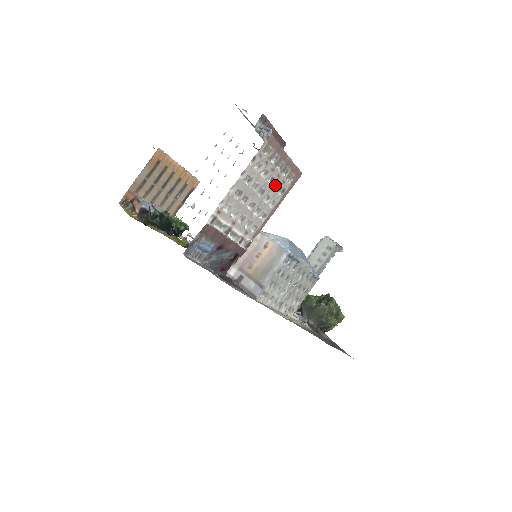
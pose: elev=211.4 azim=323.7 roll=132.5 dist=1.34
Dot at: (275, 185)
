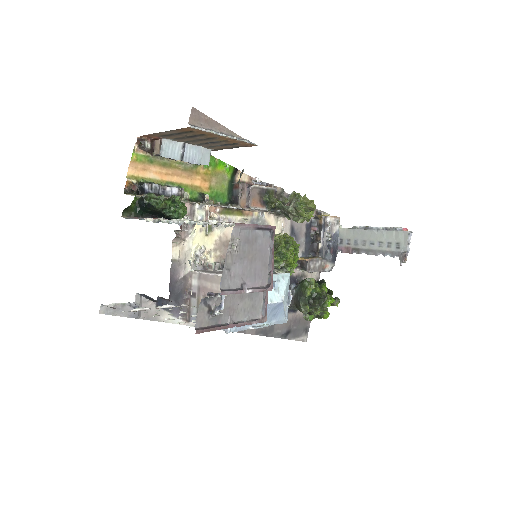
Dot at: occluded
